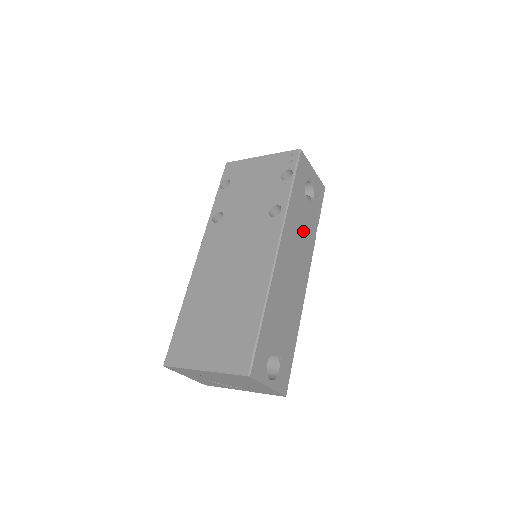
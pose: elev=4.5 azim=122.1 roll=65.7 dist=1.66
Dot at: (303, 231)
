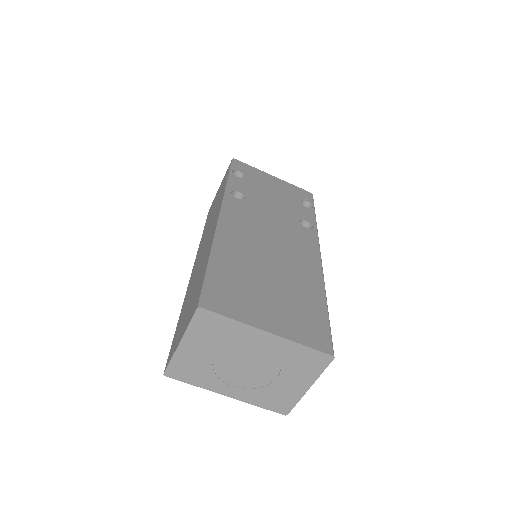
Dot at: occluded
